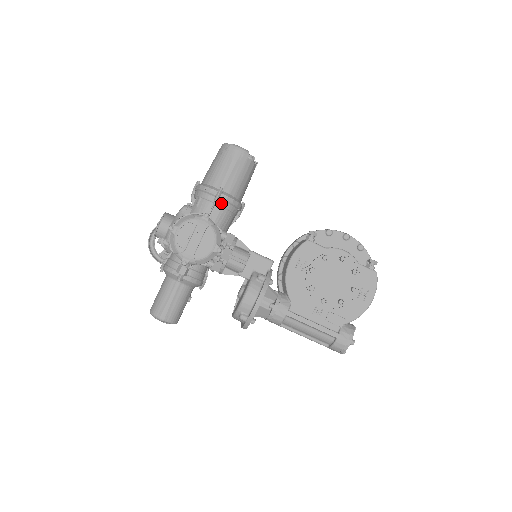
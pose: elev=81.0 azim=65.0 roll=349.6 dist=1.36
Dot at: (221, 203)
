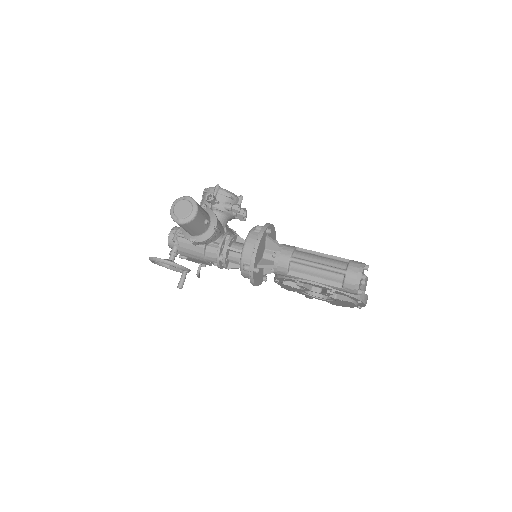
Dot at: occluded
